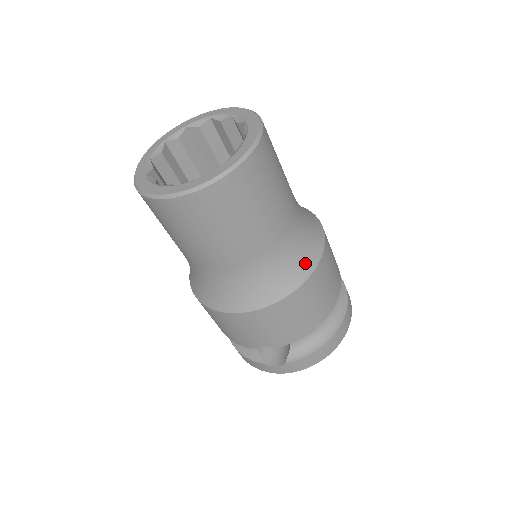
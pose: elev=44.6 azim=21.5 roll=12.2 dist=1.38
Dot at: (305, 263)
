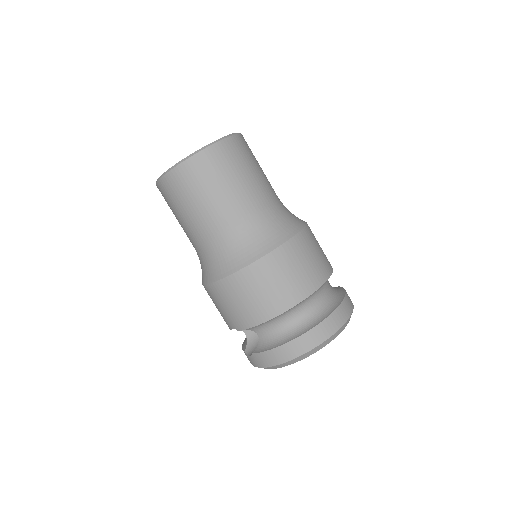
Dot at: (251, 252)
